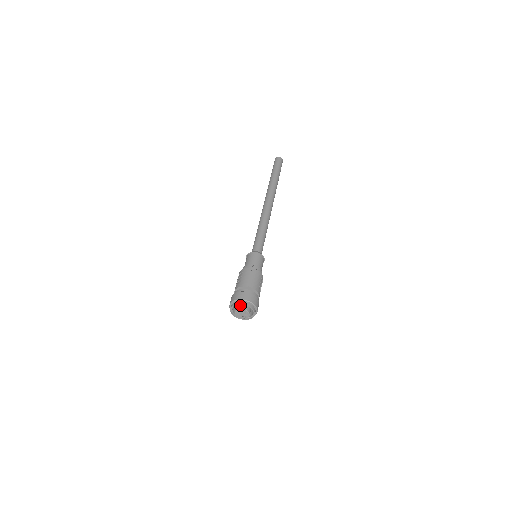
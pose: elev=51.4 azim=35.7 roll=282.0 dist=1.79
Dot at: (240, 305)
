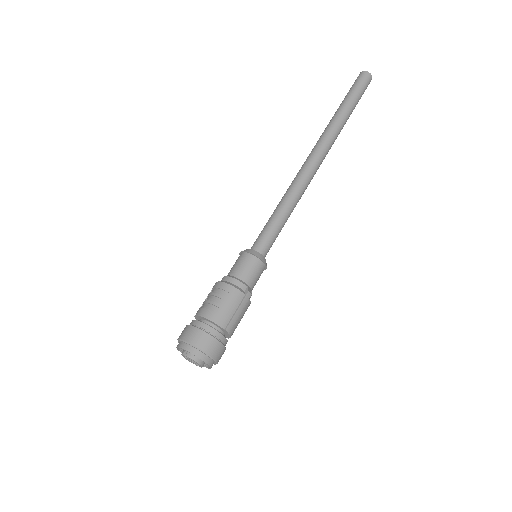
Dot at: (198, 353)
